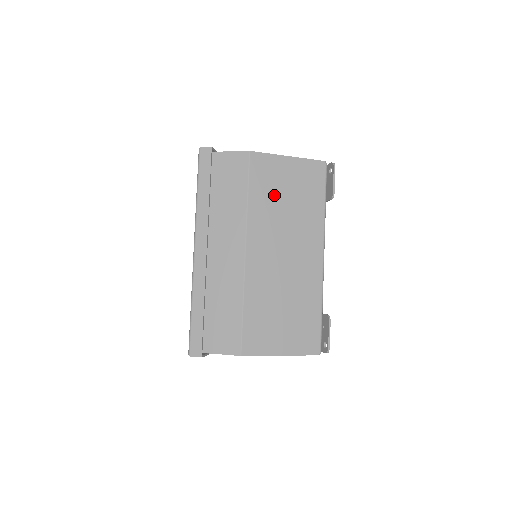
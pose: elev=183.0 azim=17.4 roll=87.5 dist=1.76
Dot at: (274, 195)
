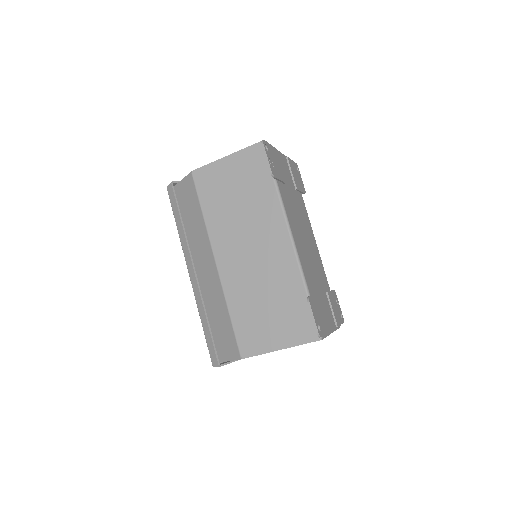
Dot at: (224, 200)
